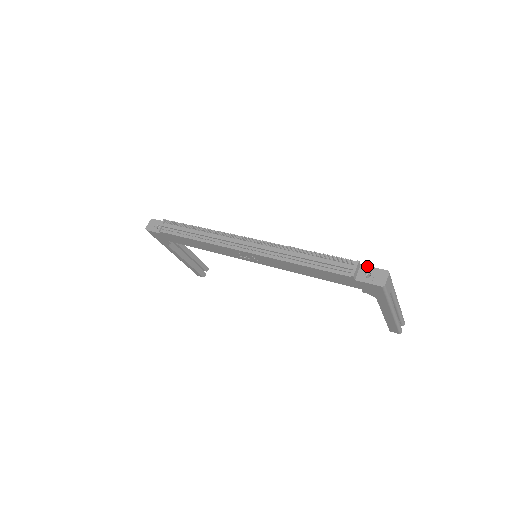
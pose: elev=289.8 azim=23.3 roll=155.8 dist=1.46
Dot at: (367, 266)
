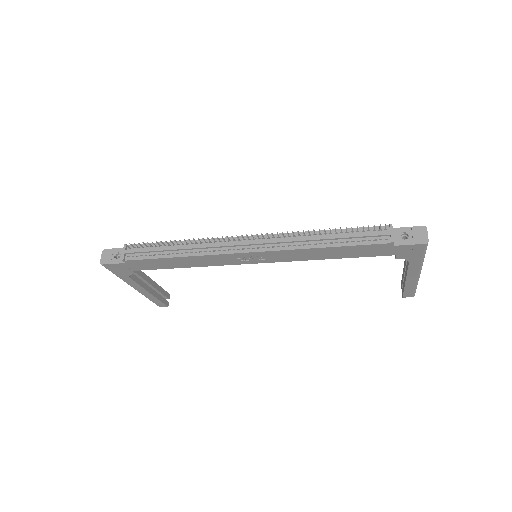
Dot at: (400, 228)
